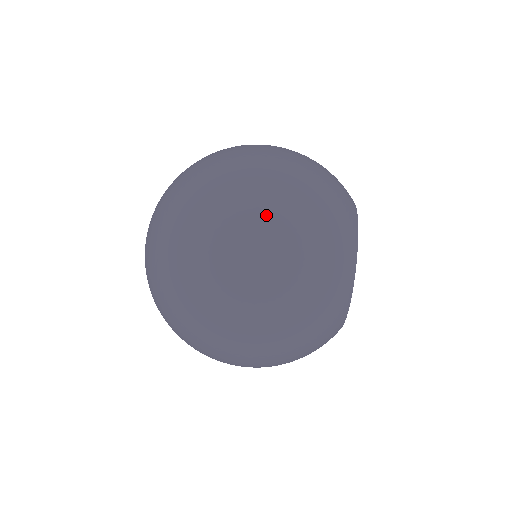
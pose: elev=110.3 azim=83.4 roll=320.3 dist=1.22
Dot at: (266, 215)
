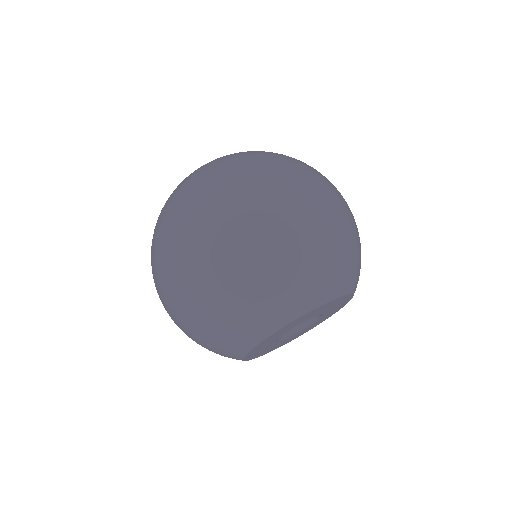
Dot at: (328, 196)
